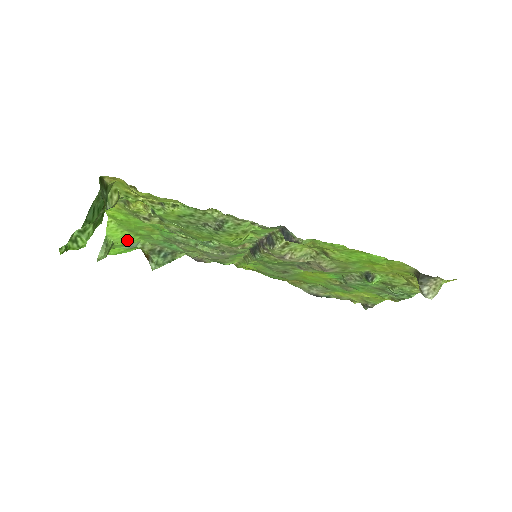
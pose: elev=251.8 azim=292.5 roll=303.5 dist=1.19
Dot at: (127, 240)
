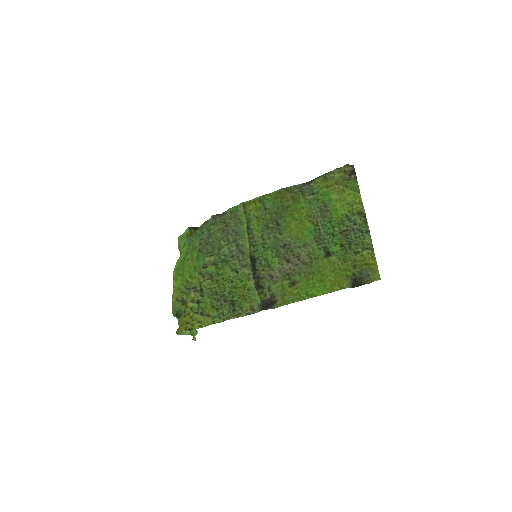
Dot at: (184, 251)
